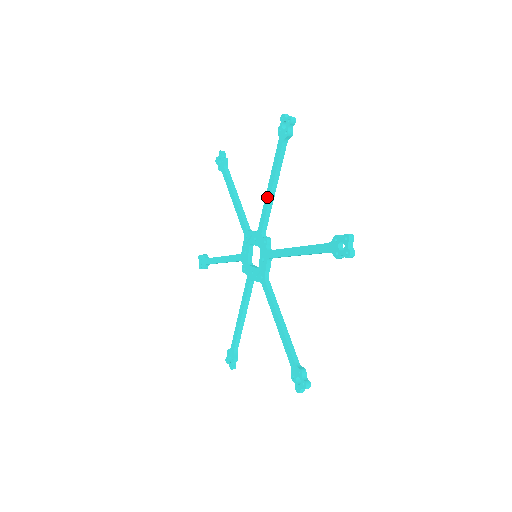
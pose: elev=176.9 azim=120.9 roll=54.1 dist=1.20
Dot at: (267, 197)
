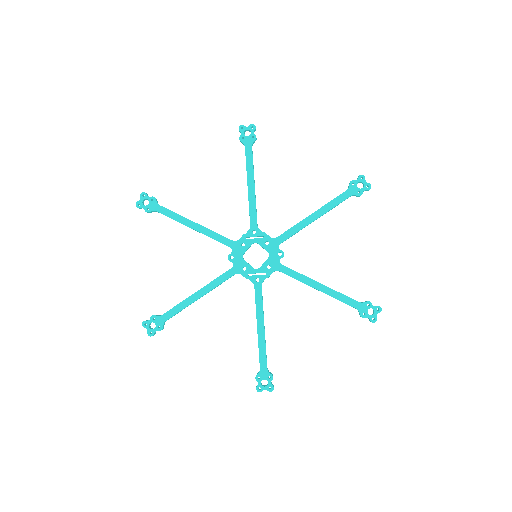
Dot at: (306, 222)
